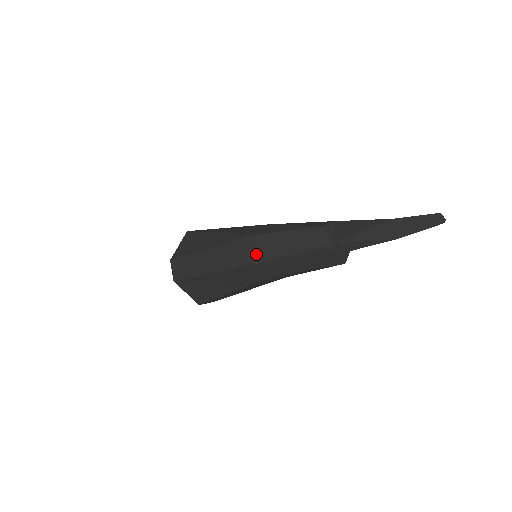
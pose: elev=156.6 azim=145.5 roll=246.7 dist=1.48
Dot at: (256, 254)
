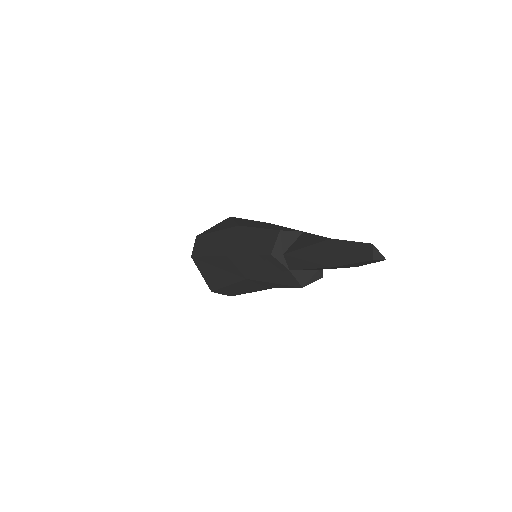
Dot at: (231, 246)
